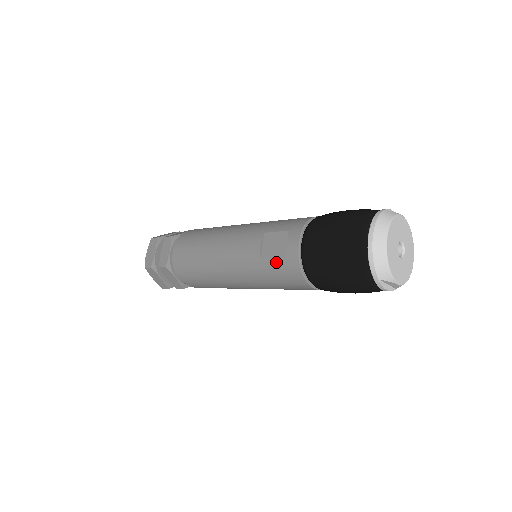
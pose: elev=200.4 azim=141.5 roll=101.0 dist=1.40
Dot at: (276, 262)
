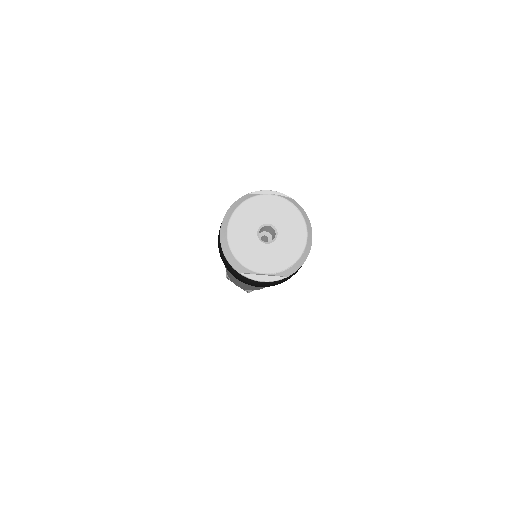
Dot at: occluded
